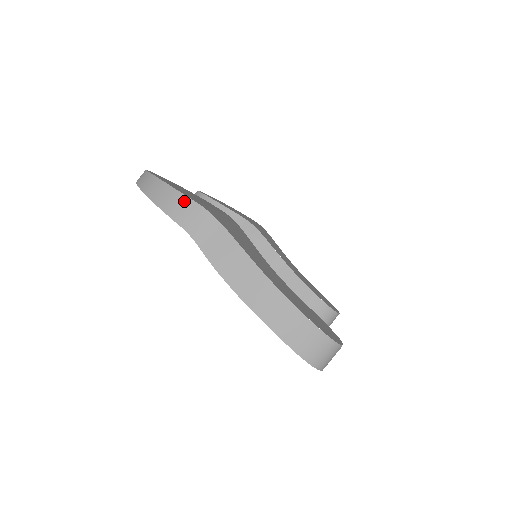
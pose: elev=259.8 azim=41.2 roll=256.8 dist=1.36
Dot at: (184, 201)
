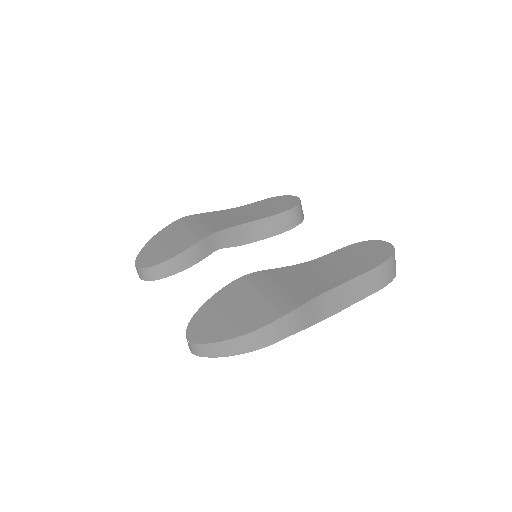
Dot at: (268, 330)
